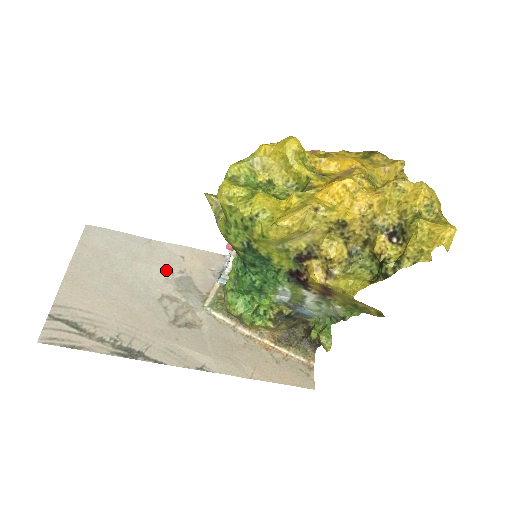
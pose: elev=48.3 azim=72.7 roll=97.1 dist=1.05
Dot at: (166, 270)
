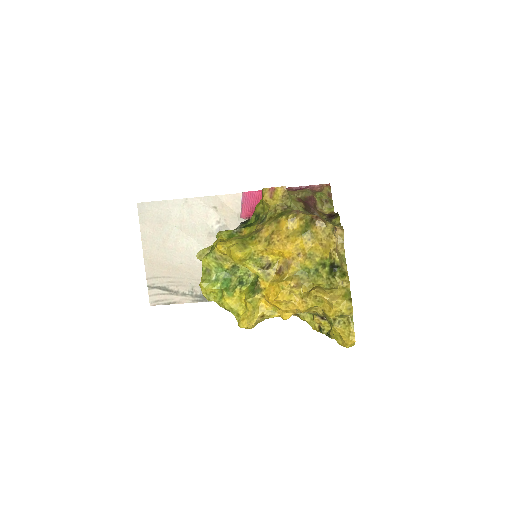
Dot at: (206, 225)
